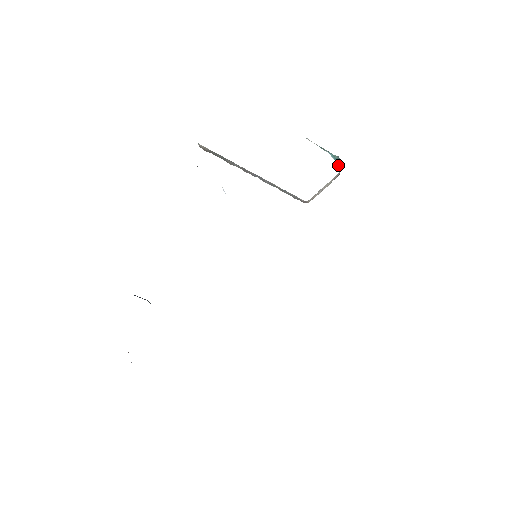
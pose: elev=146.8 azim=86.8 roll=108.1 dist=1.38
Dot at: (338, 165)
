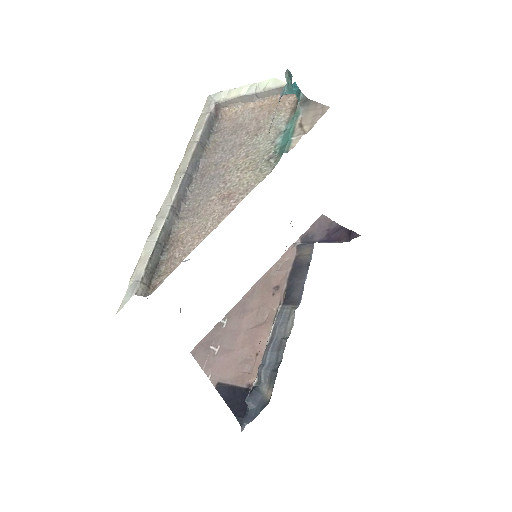
Dot at: (298, 95)
